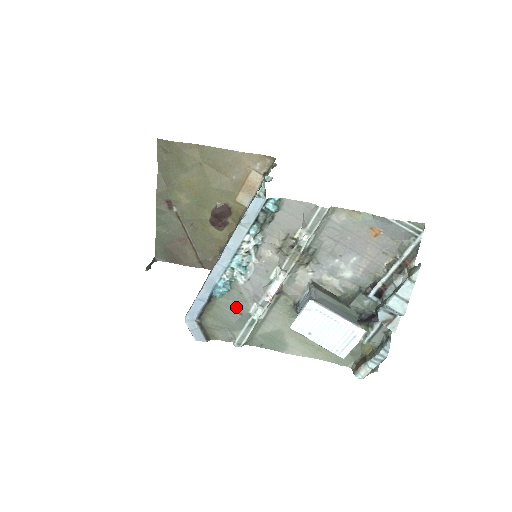
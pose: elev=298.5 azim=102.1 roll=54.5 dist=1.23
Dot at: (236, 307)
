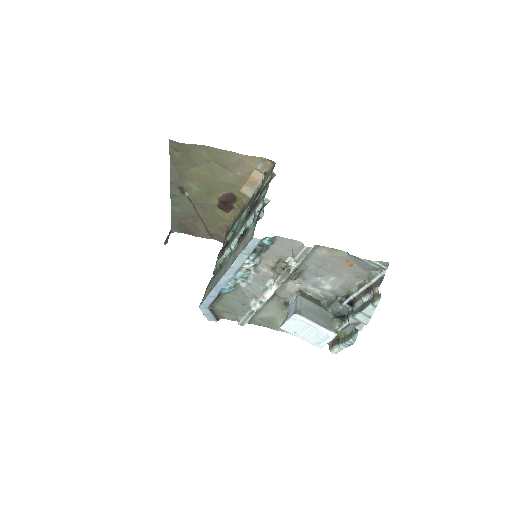
Dot at: (239, 300)
